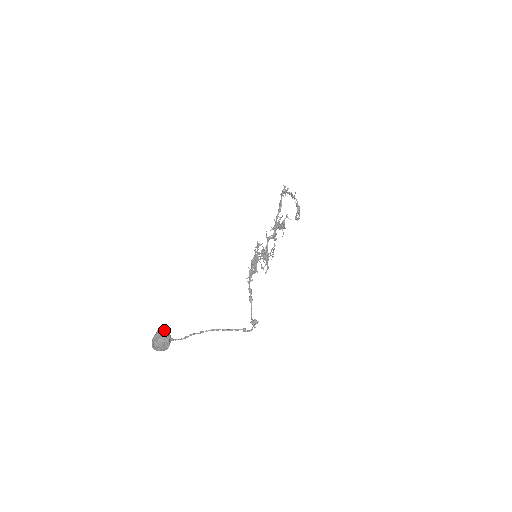
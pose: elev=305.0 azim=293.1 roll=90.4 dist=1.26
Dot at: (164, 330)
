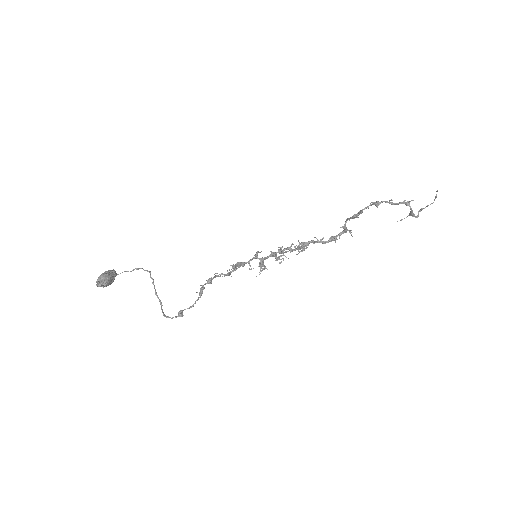
Dot at: (100, 281)
